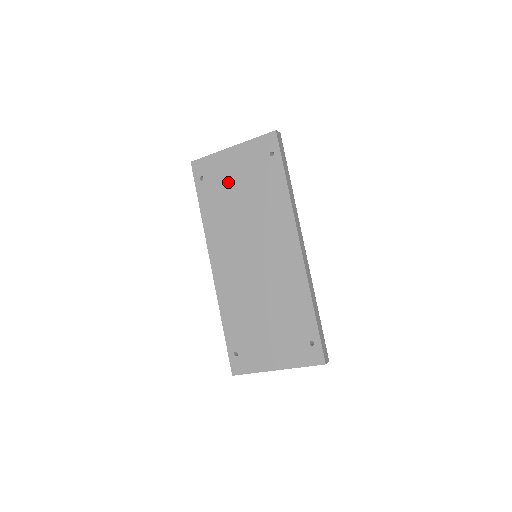
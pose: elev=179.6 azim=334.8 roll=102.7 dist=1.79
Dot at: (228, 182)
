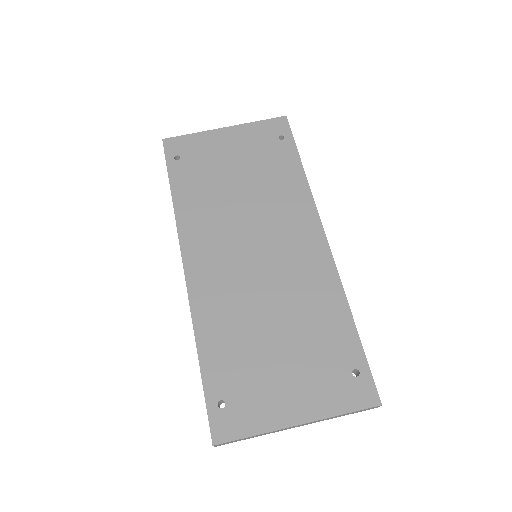
Dot at: (218, 163)
